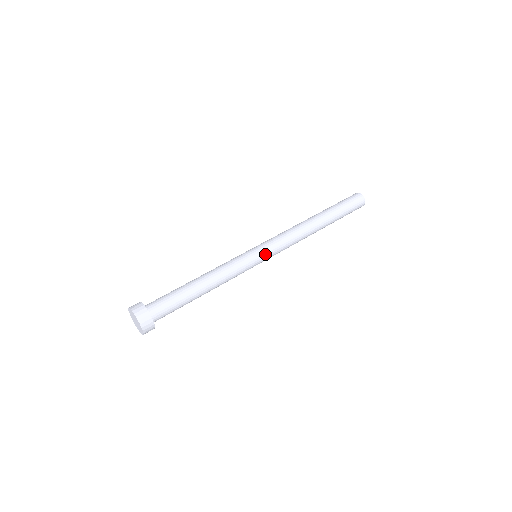
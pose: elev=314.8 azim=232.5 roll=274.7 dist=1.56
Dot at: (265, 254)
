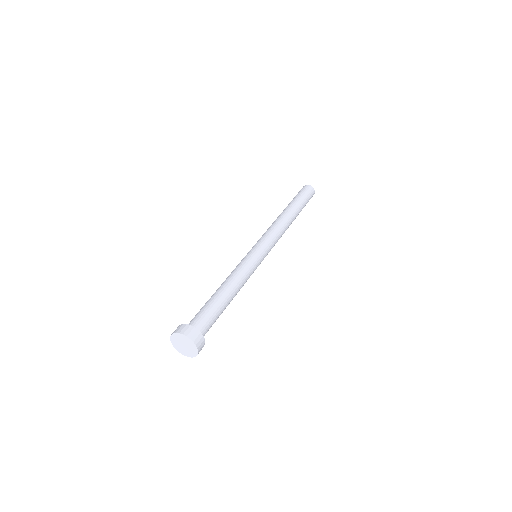
Dot at: (266, 254)
